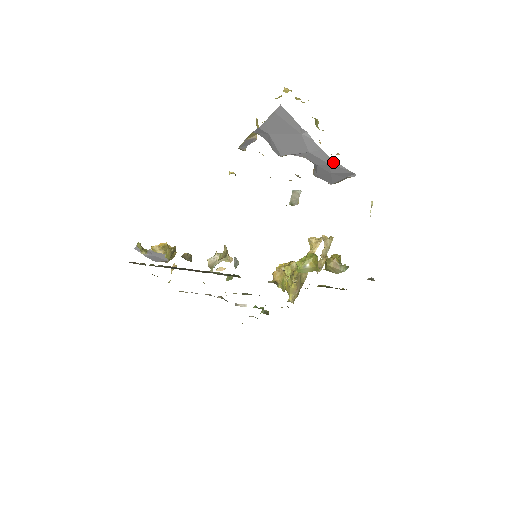
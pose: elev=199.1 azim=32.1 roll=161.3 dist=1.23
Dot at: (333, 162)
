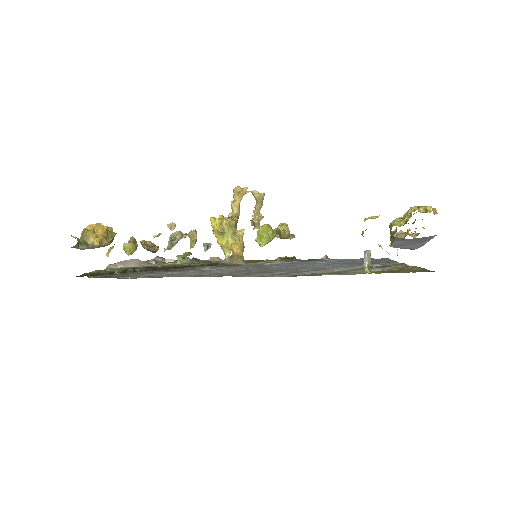
Dot at: (417, 248)
